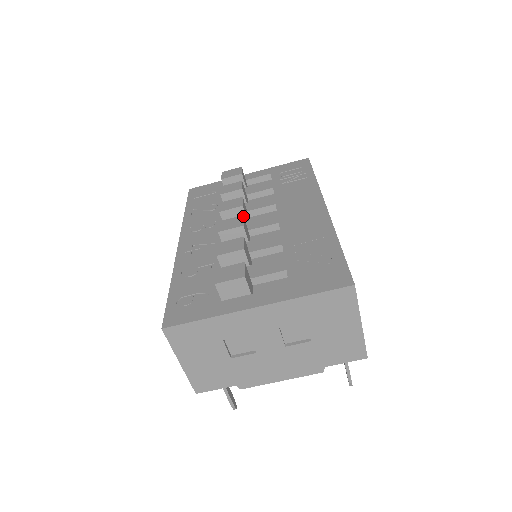
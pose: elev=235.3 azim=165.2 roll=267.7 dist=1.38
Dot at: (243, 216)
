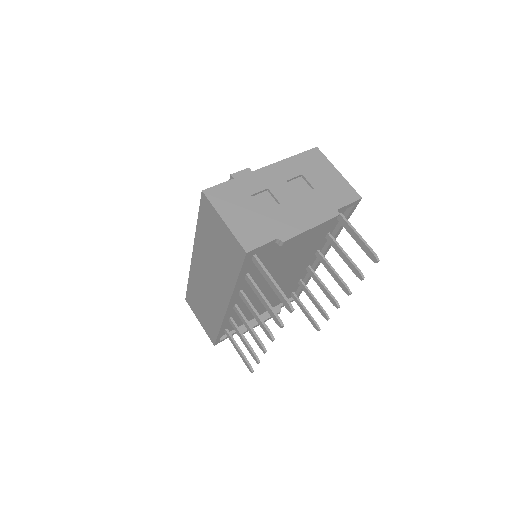
Dot at: occluded
